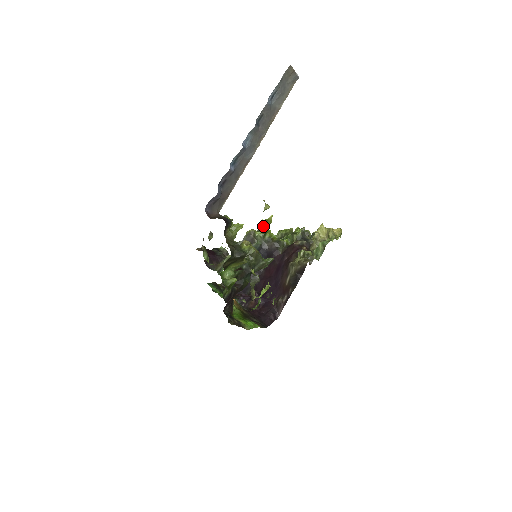
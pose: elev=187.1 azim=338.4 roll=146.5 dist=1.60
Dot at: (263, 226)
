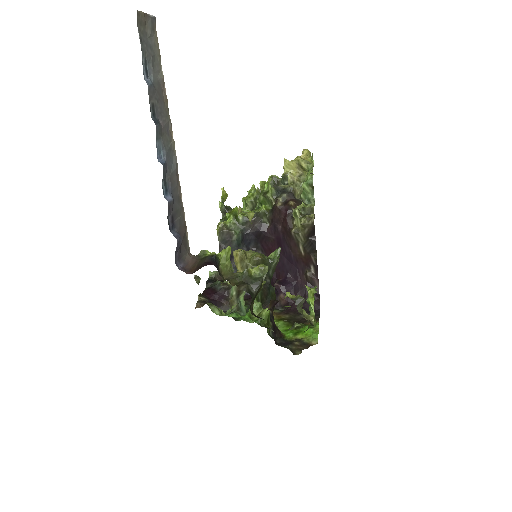
Dot at: (224, 208)
